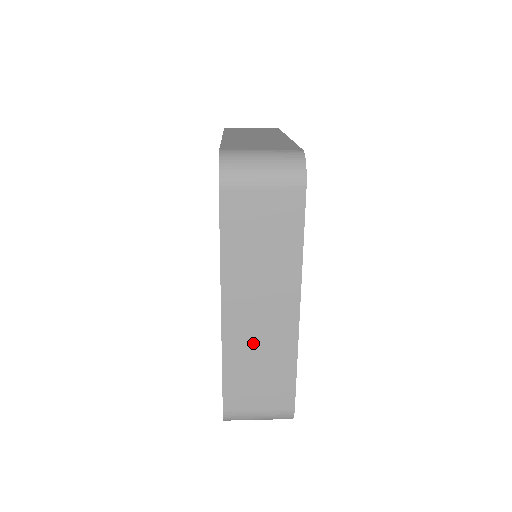
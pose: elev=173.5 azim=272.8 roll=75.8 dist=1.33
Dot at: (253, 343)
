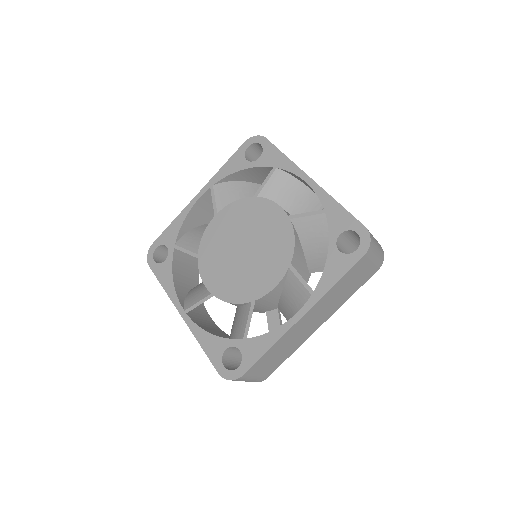
Dot at: occluded
